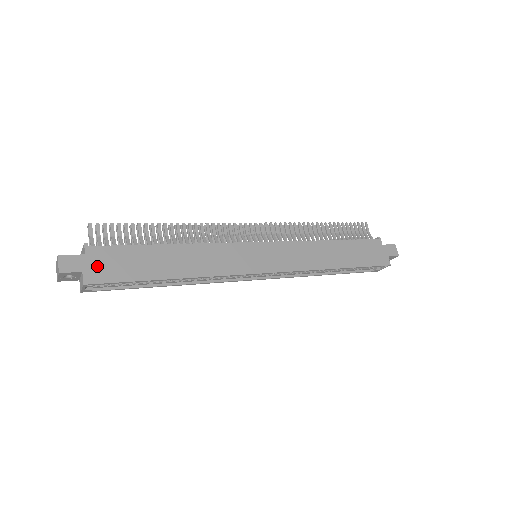
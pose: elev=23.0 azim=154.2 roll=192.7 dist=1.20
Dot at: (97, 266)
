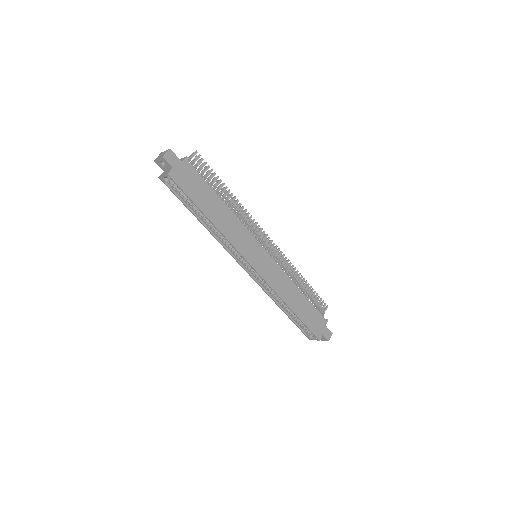
Dot at: (182, 173)
